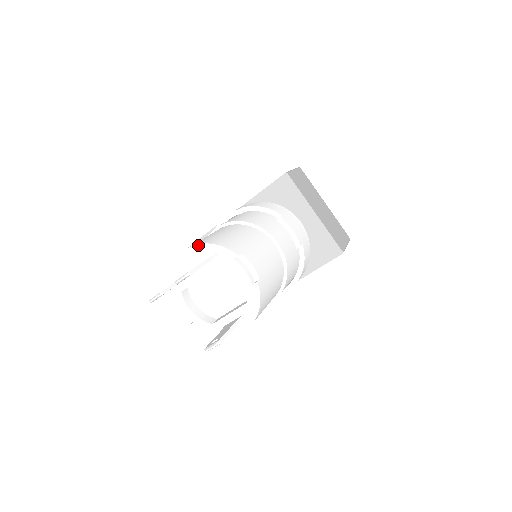
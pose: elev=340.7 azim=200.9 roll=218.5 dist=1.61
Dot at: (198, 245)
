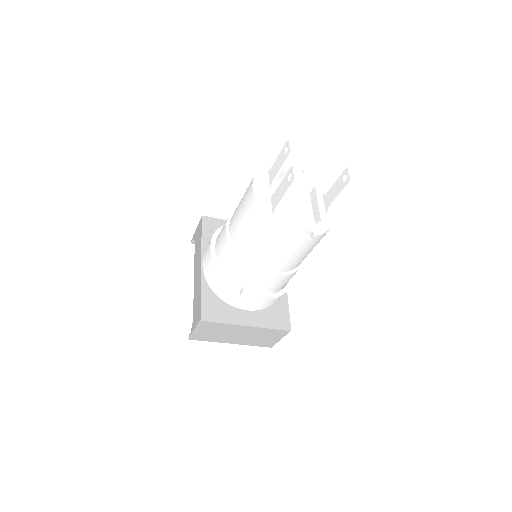
Dot at: (255, 176)
